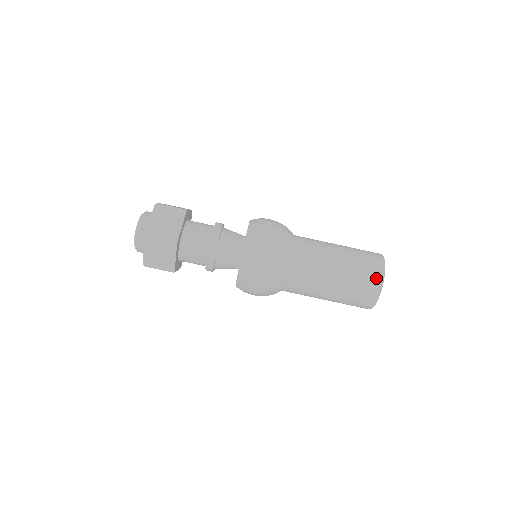
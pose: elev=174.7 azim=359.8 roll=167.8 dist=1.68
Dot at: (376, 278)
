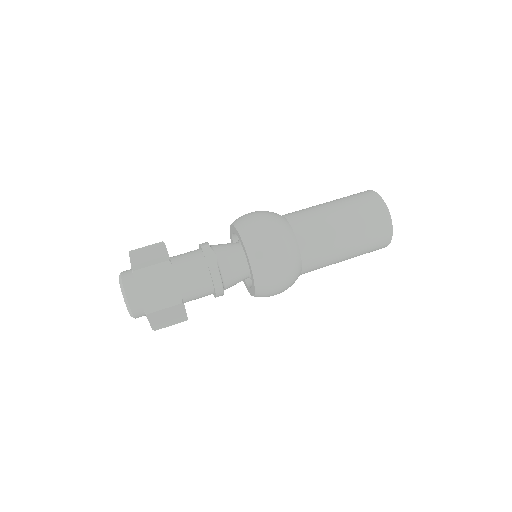
Dot at: (373, 198)
